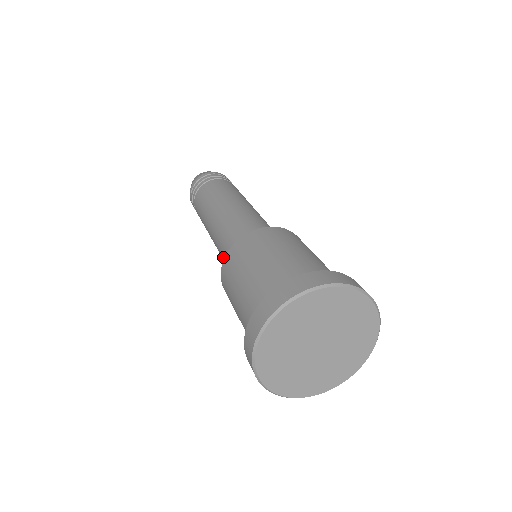
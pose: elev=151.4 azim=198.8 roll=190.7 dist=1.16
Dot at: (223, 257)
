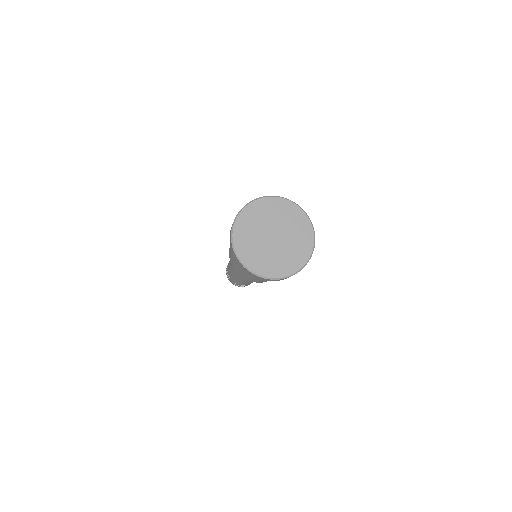
Dot at: occluded
